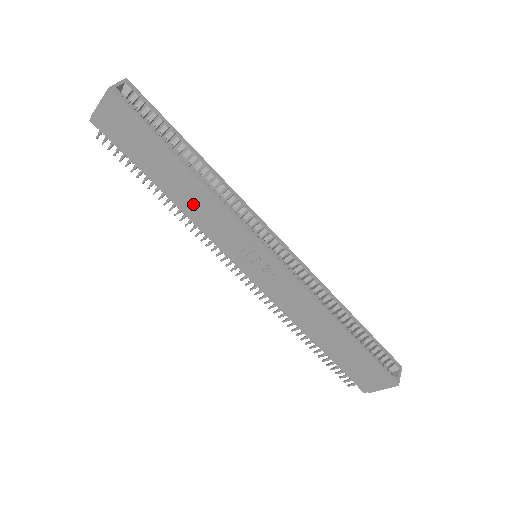
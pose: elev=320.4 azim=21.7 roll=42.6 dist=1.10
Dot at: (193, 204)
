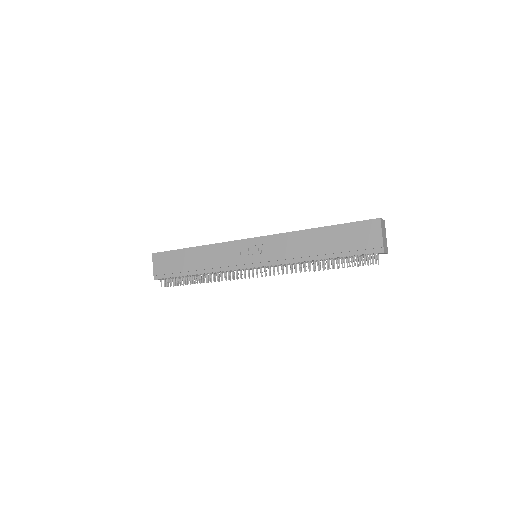
Dot at: (209, 261)
